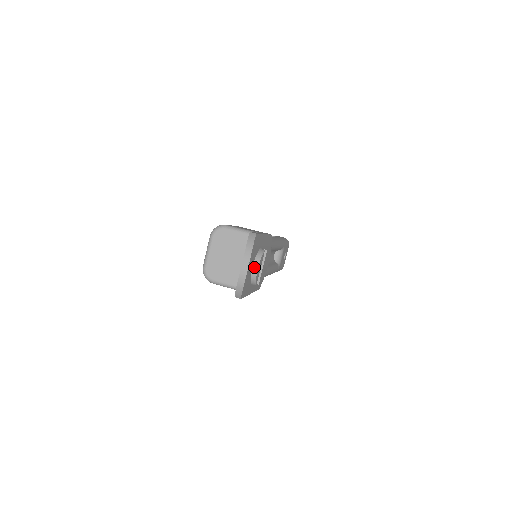
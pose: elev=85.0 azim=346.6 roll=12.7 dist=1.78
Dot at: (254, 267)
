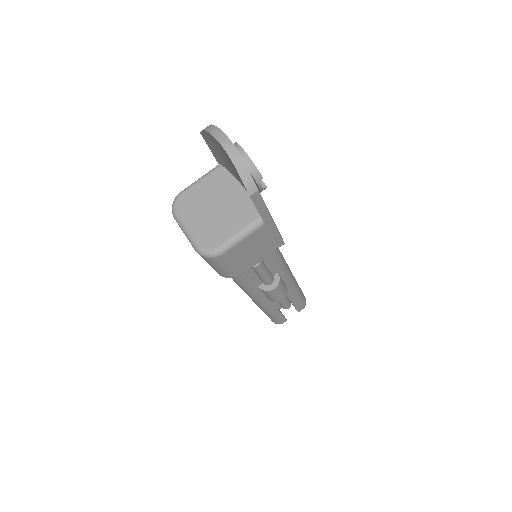
Dot at: occluded
